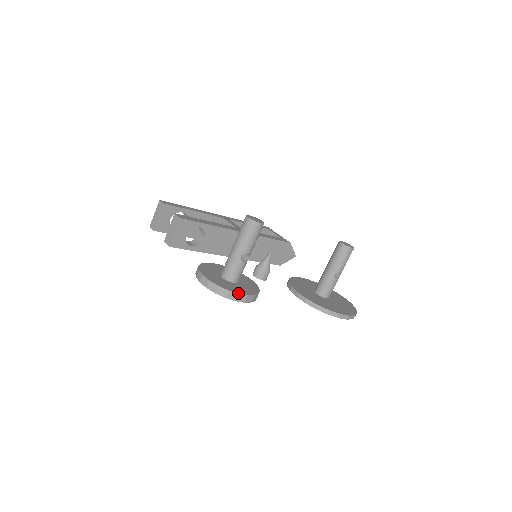
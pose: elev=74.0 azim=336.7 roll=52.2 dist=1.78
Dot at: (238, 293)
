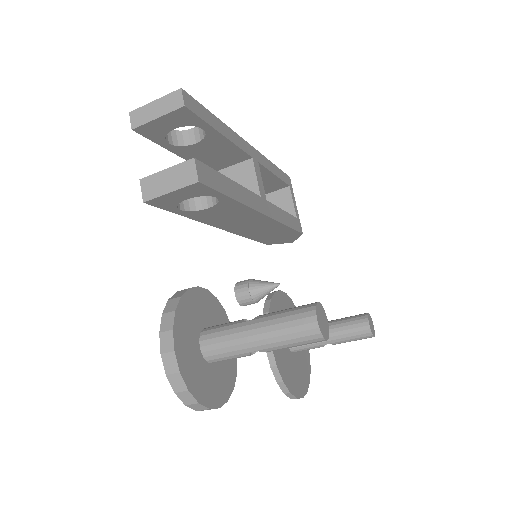
Dot at: (209, 407)
